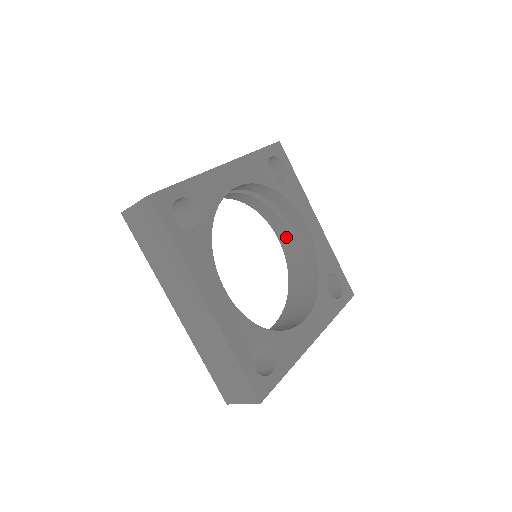
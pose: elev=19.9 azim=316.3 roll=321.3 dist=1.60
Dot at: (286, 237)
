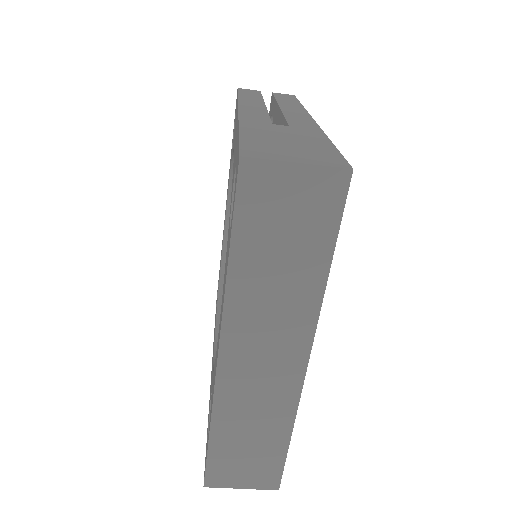
Dot at: occluded
